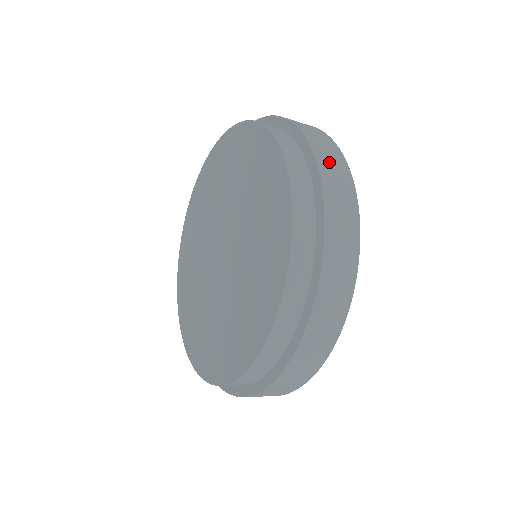
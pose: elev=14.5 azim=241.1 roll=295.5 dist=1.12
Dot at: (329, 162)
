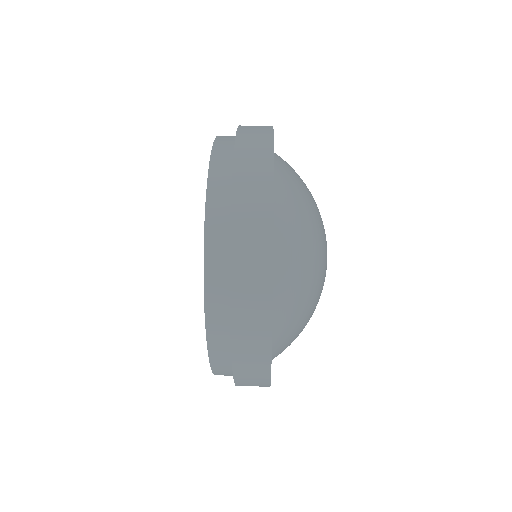
Dot at: (247, 260)
